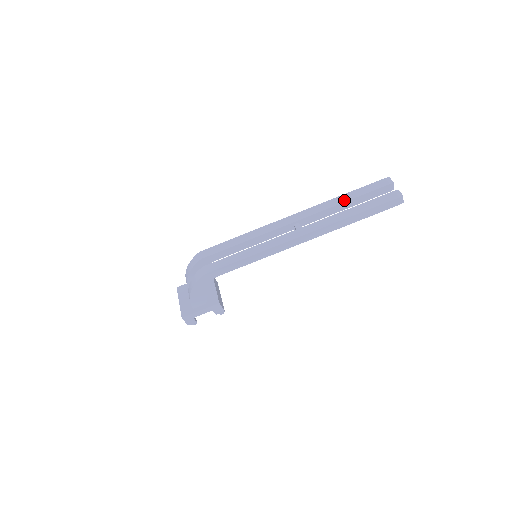
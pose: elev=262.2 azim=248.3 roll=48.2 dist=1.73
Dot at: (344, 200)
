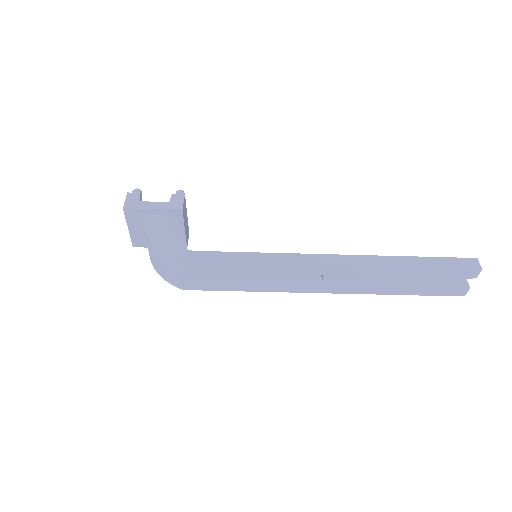
Dot at: (405, 275)
